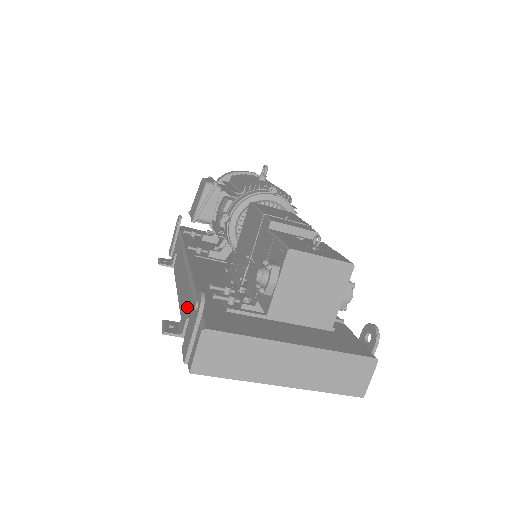
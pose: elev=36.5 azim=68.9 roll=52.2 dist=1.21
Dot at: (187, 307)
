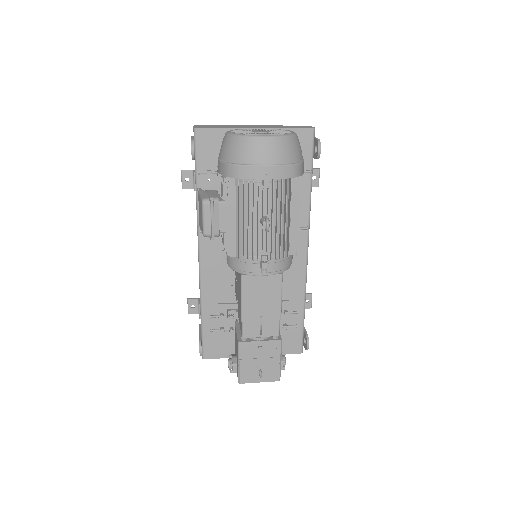
Dot at: occluded
